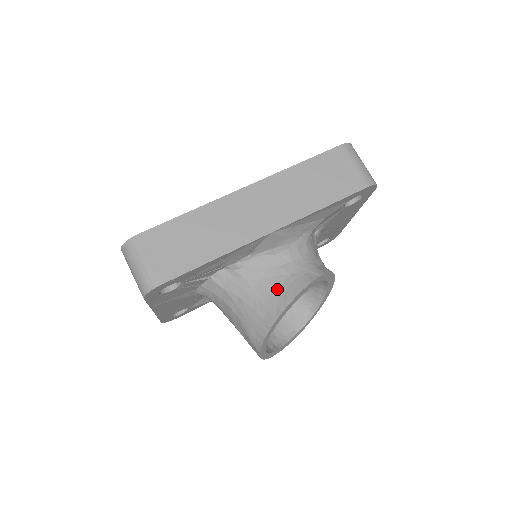
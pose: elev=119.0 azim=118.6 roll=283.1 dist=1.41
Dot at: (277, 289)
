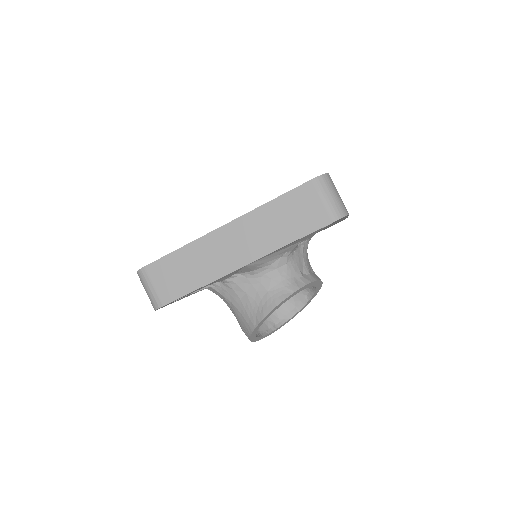
Dot at: (257, 303)
